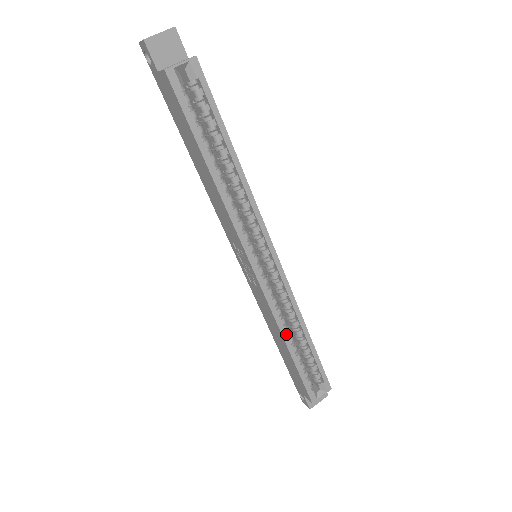
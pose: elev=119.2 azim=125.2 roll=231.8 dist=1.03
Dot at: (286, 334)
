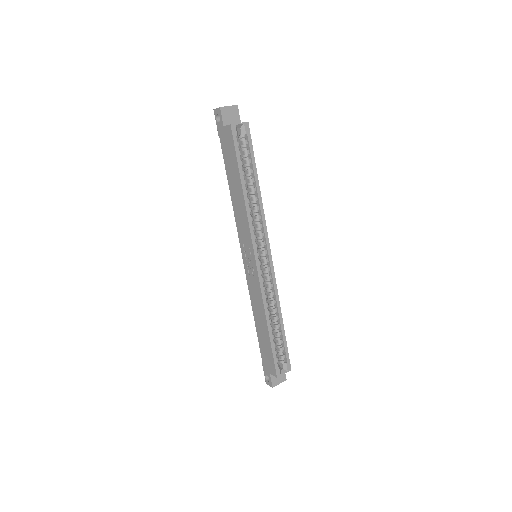
Dot at: (268, 315)
